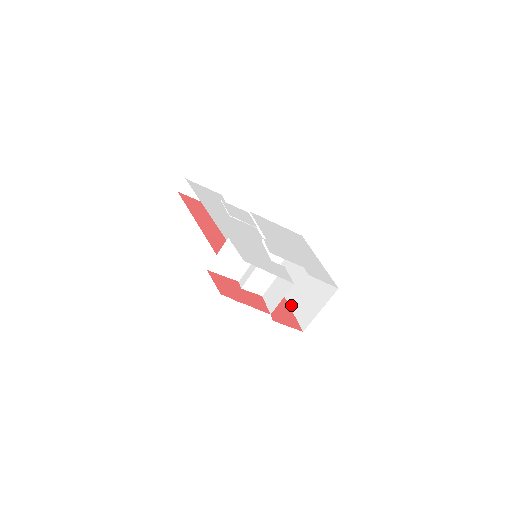
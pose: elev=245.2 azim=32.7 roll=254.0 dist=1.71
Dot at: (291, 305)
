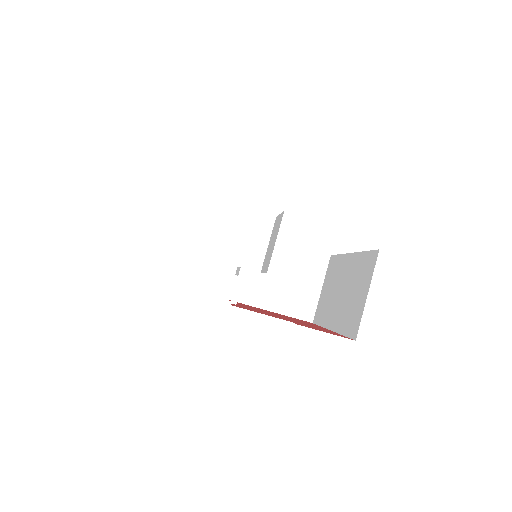
Dot at: (336, 328)
